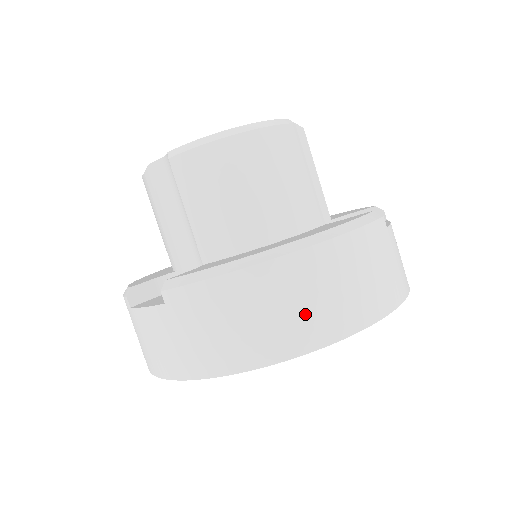
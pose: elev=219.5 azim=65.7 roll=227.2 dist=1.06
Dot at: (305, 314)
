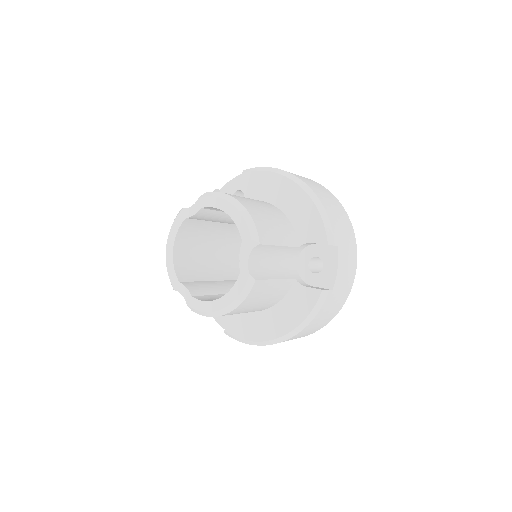
Dot at: occluded
